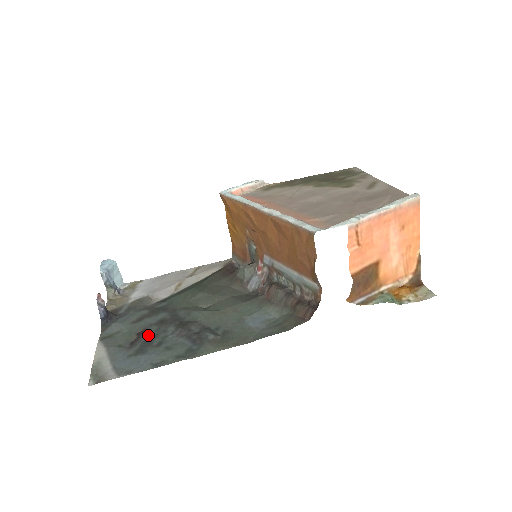
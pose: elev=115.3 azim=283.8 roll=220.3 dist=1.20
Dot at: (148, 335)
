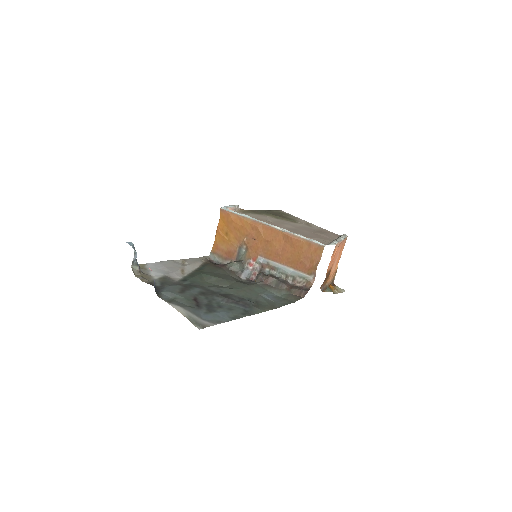
Dot at: (203, 301)
